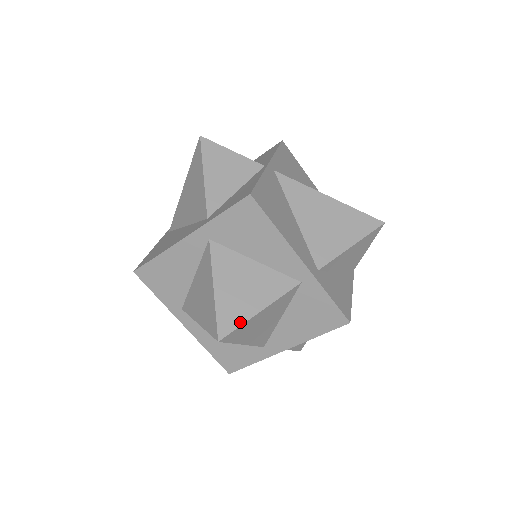
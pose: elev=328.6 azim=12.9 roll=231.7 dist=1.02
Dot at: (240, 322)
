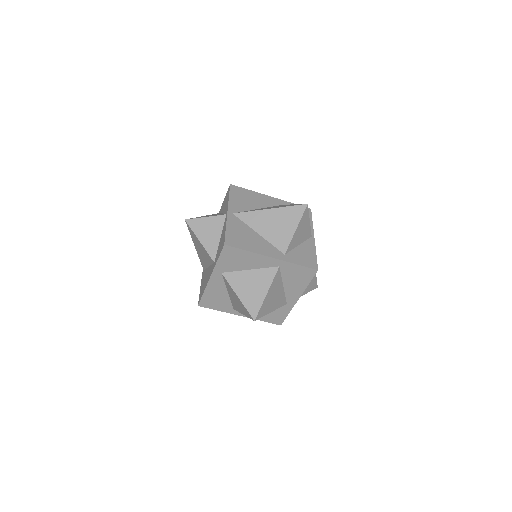
Dot at: (264, 314)
